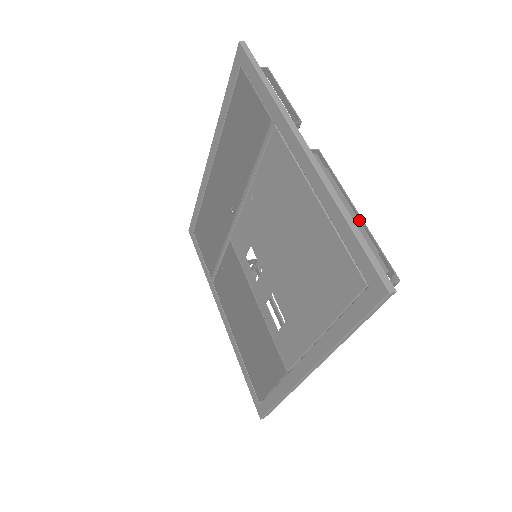
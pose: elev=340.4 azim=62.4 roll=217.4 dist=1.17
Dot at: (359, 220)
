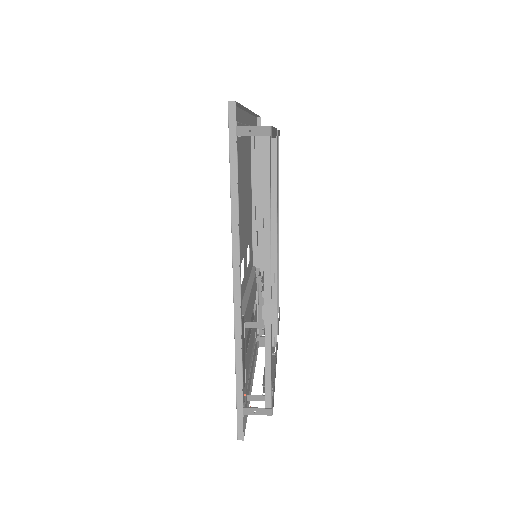
Dot at: occluded
